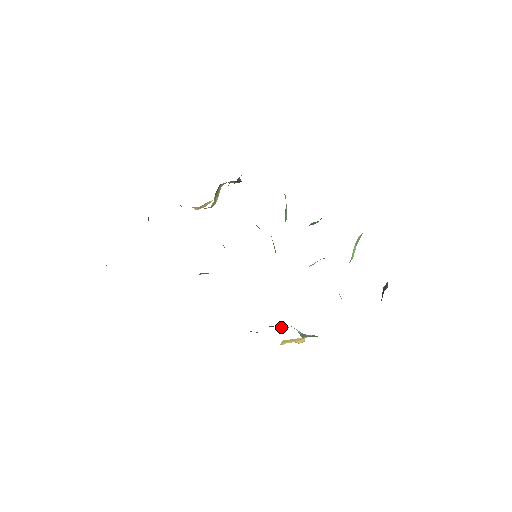
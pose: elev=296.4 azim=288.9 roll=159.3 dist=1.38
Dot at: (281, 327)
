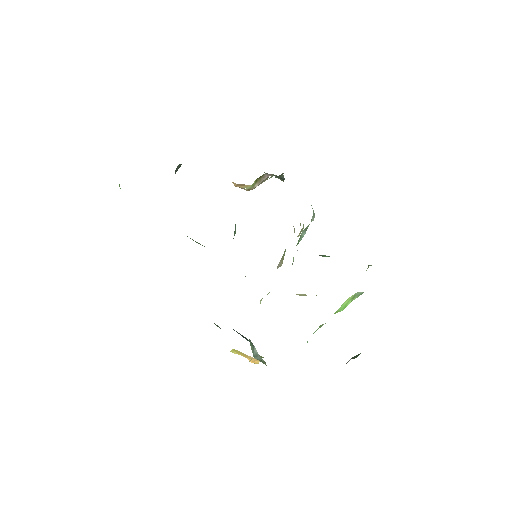
Dot at: occluded
